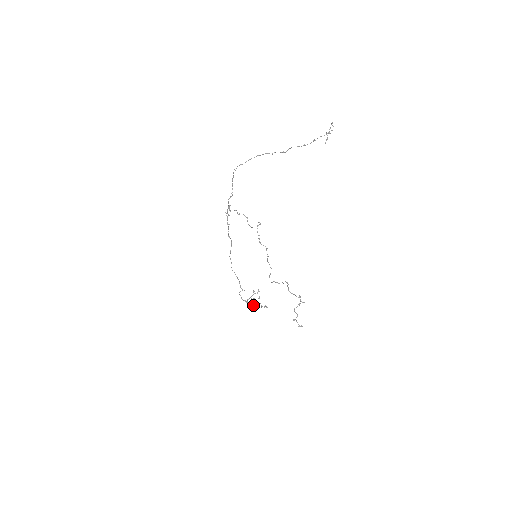
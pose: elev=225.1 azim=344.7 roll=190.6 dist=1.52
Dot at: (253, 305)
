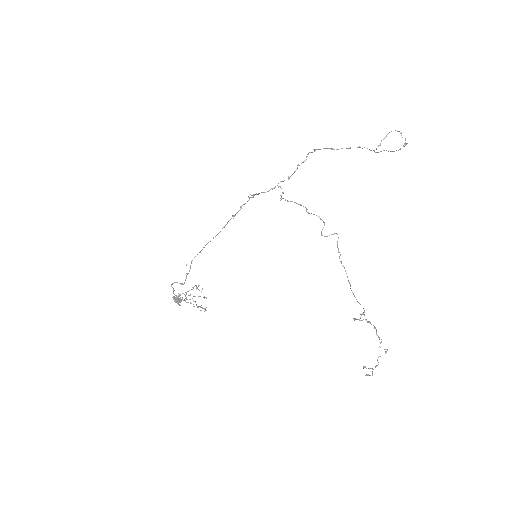
Dot at: (180, 301)
